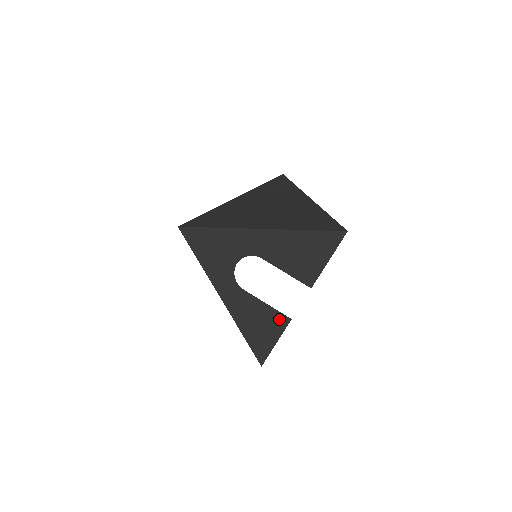
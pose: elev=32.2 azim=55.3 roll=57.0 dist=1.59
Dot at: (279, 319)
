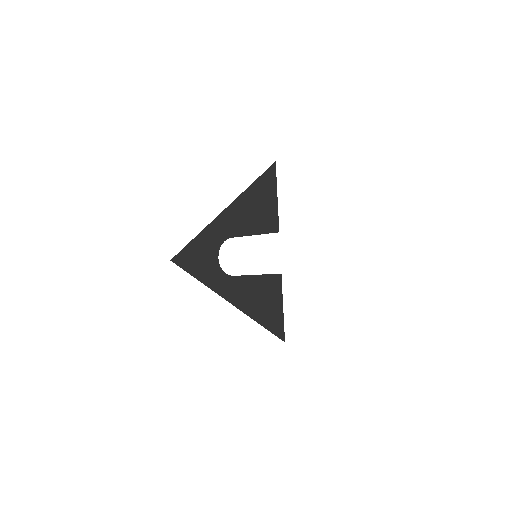
Dot at: (272, 282)
